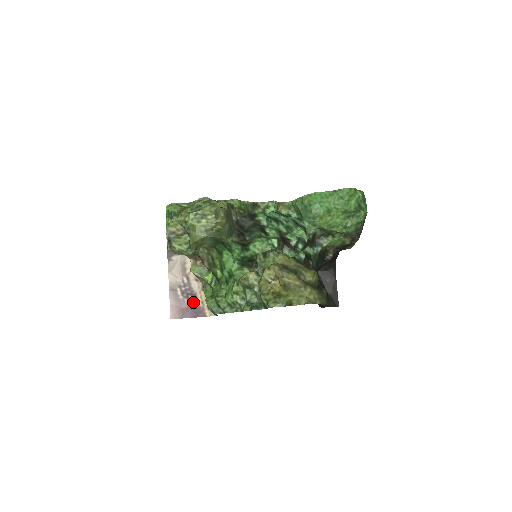
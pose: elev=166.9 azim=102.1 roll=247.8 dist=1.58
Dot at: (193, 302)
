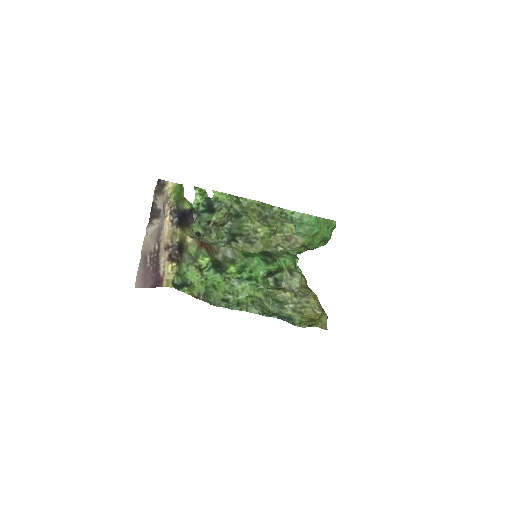
Dot at: (156, 271)
